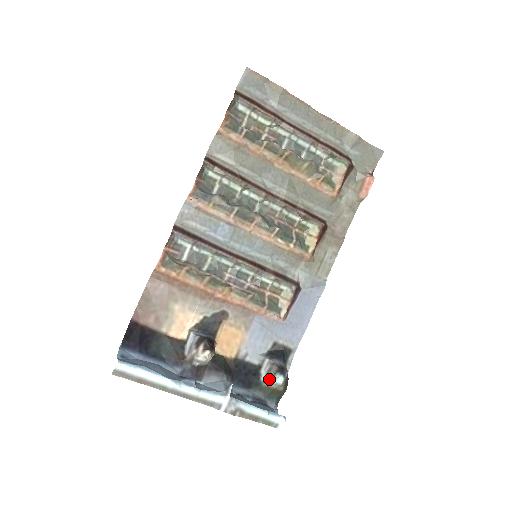
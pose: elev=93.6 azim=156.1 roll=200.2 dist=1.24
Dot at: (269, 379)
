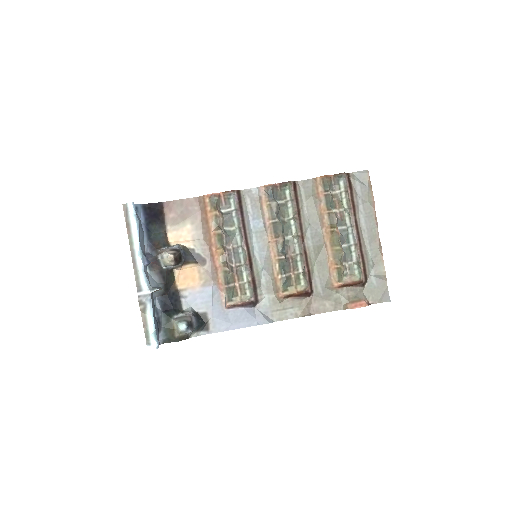
Dot at: (178, 320)
